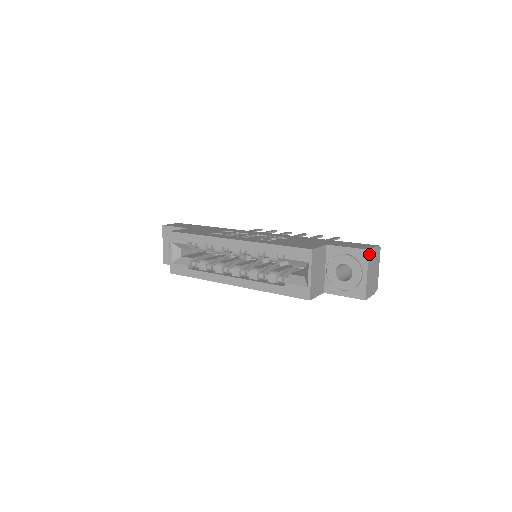
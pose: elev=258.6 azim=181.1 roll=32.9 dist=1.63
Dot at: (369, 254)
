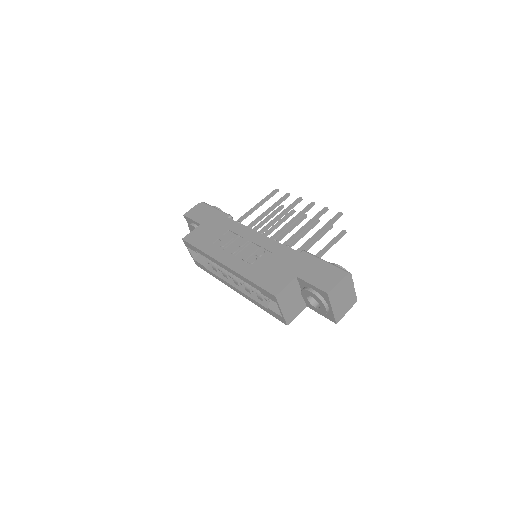
Dot at: (330, 295)
